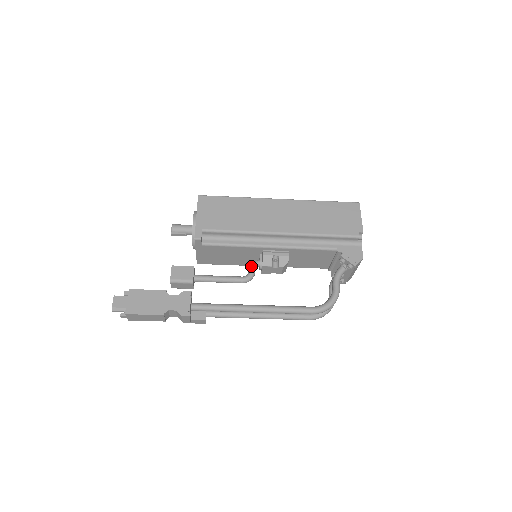
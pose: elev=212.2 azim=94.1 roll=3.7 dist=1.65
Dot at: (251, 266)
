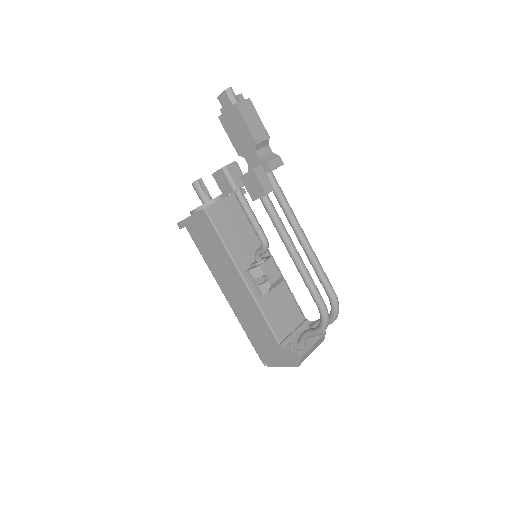
Dot at: occluded
